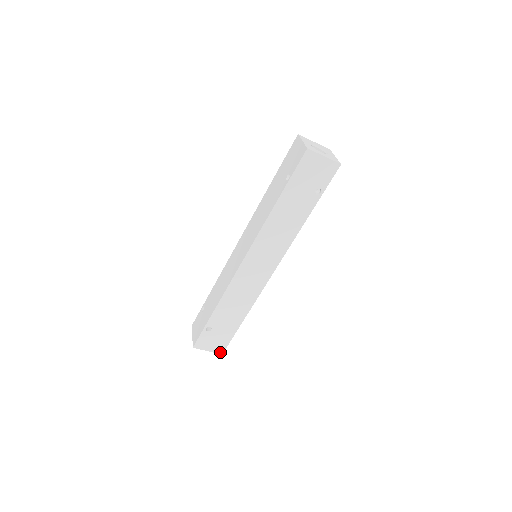
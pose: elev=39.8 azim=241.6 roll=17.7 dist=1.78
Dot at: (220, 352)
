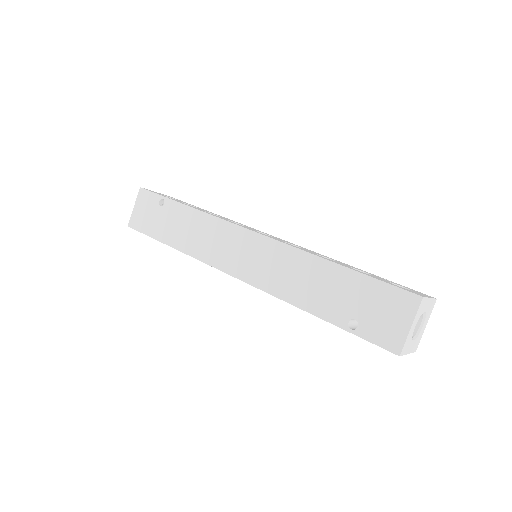
Dot at: occluded
